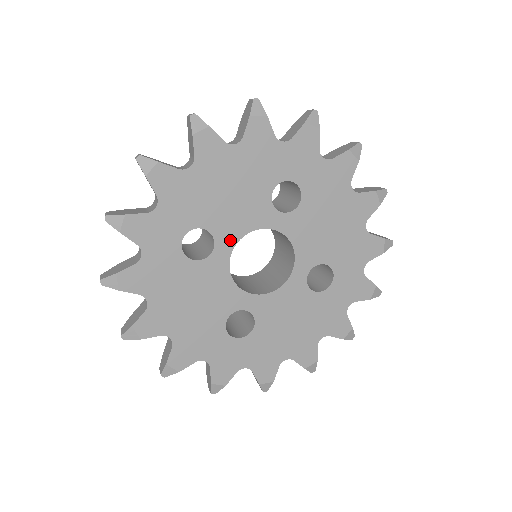
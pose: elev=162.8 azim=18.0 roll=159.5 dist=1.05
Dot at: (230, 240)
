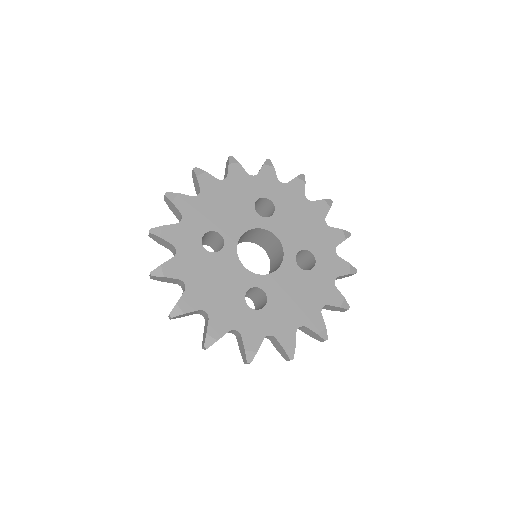
Dot at: (234, 237)
